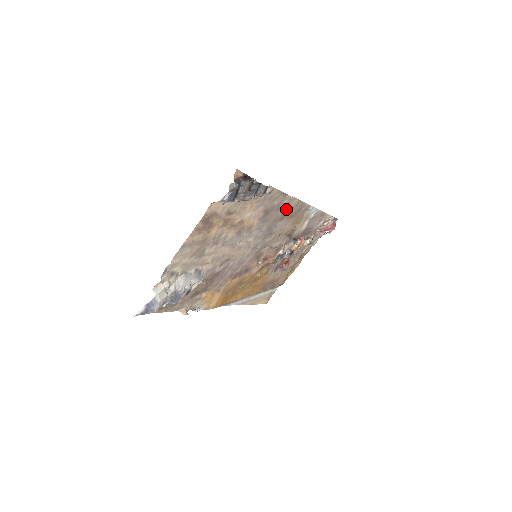
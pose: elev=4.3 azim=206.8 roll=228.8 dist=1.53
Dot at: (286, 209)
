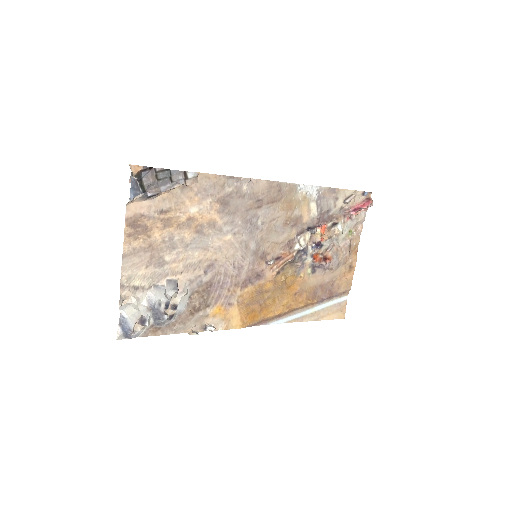
Dot at: (256, 195)
